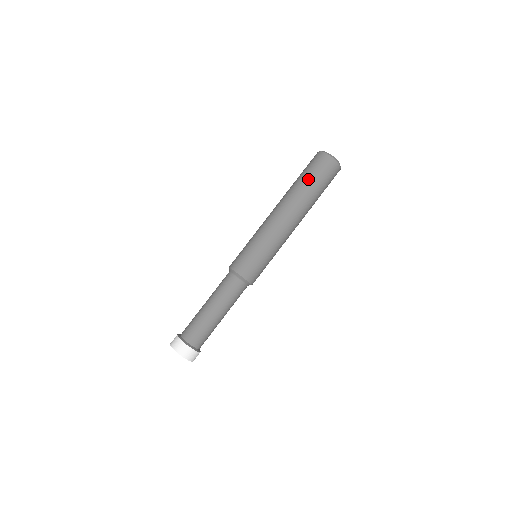
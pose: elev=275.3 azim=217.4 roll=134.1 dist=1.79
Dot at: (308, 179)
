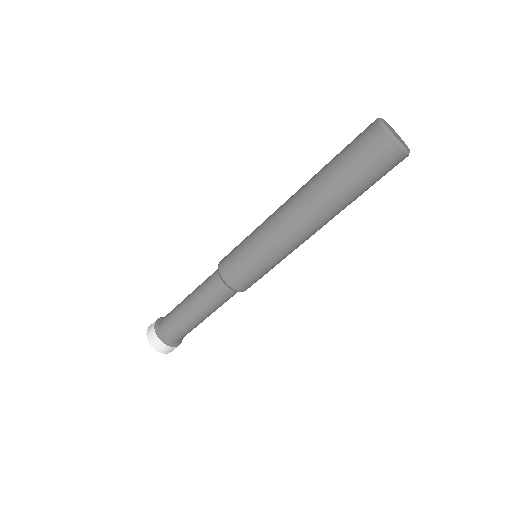
Dot at: (361, 188)
